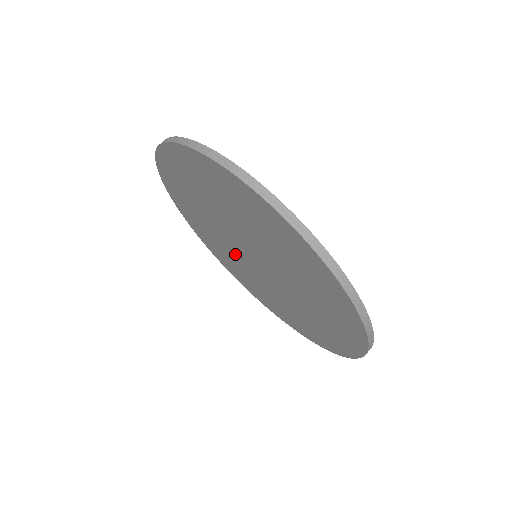
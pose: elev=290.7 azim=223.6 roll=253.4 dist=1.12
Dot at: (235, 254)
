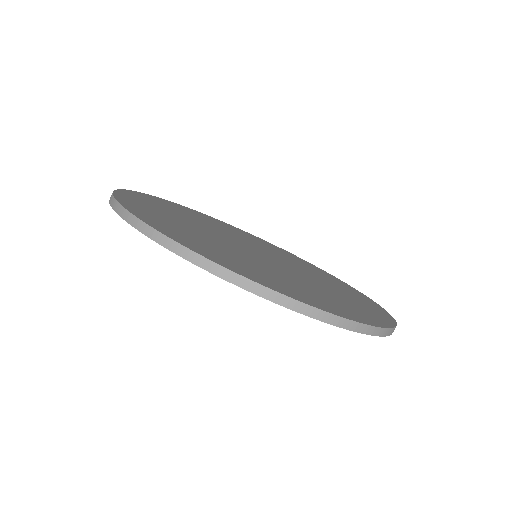
Dot at: occluded
